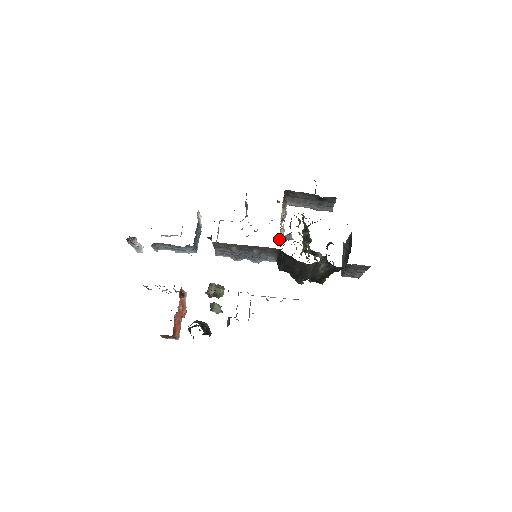
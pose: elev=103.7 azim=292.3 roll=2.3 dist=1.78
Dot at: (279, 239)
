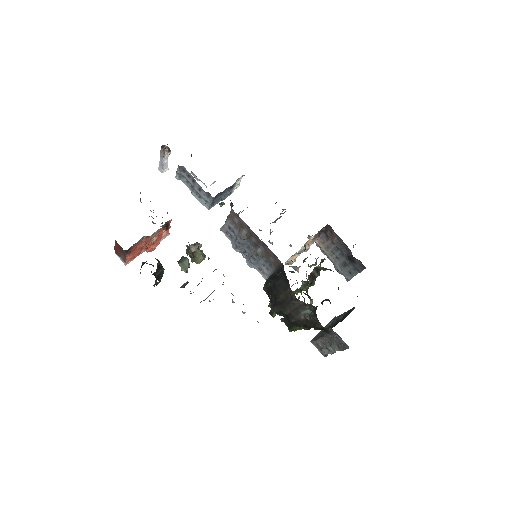
Dot at: (285, 264)
